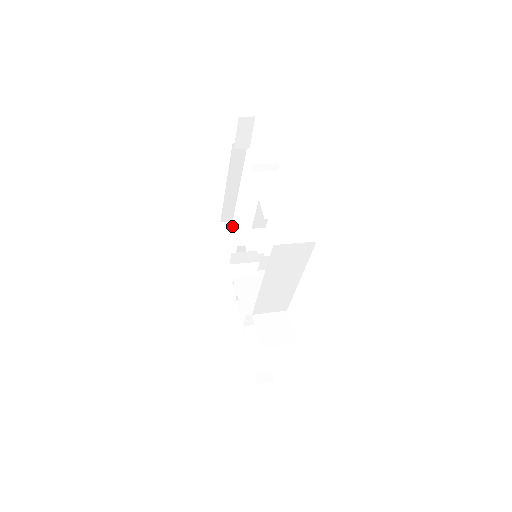
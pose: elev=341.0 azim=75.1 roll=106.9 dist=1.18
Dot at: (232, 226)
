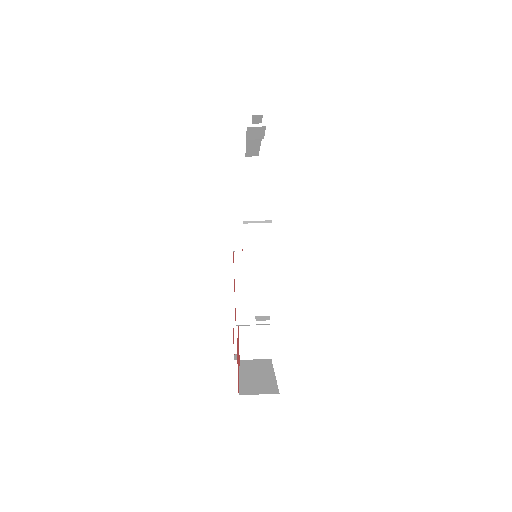
Dot at: (257, 163)
